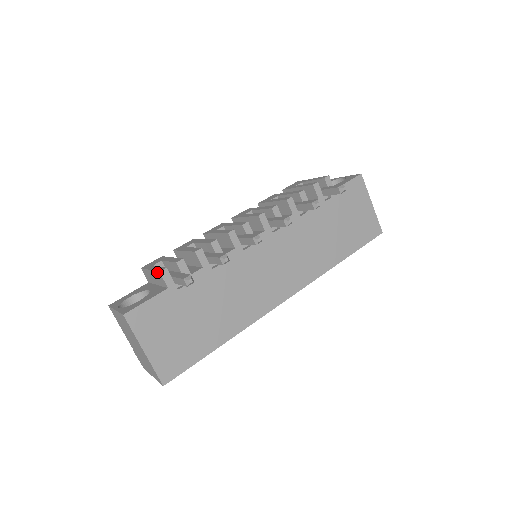
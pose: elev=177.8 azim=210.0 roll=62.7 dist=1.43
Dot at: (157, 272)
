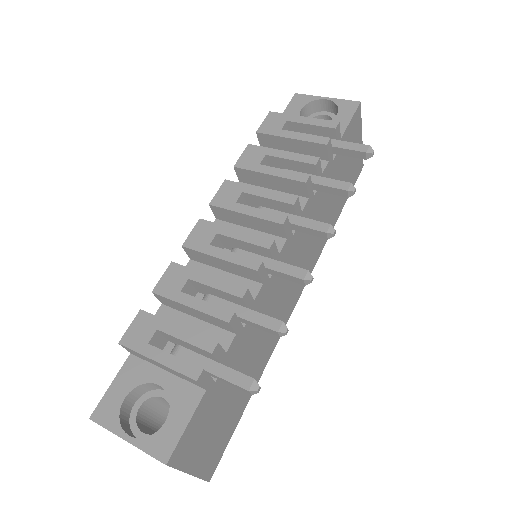
Dot at: (186, 377)
